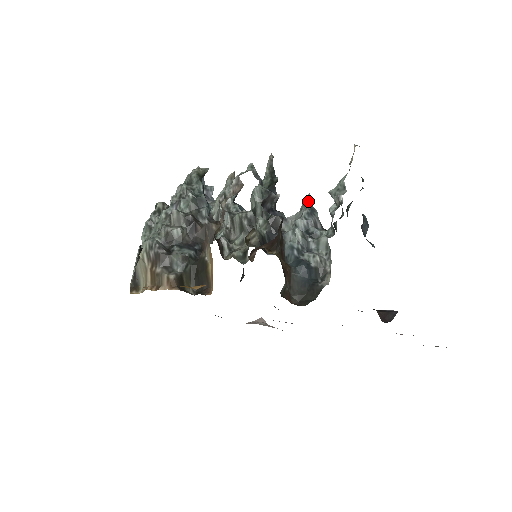
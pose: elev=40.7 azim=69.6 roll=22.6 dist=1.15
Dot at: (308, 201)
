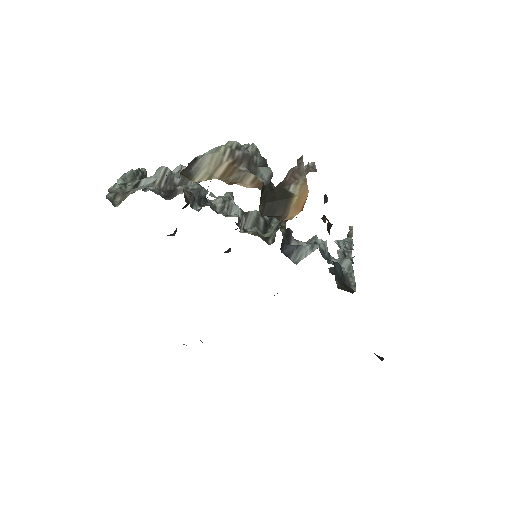
Dot at: occluded
